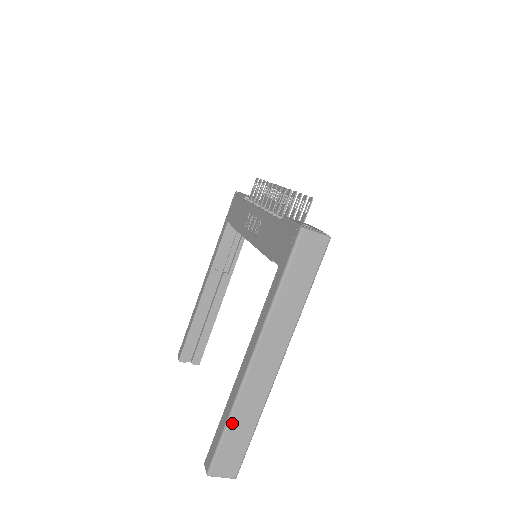
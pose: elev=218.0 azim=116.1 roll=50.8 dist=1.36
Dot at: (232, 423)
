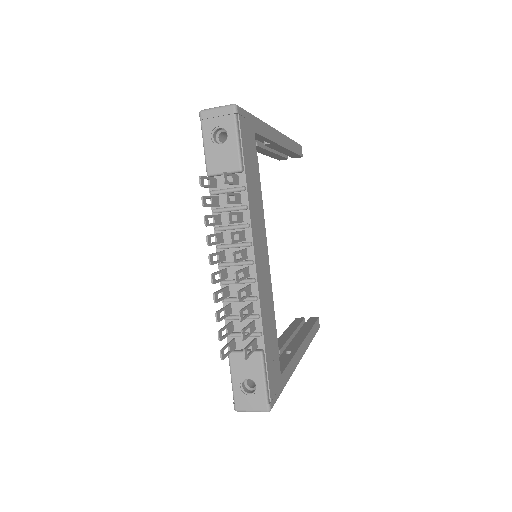
Dot at: occluded
